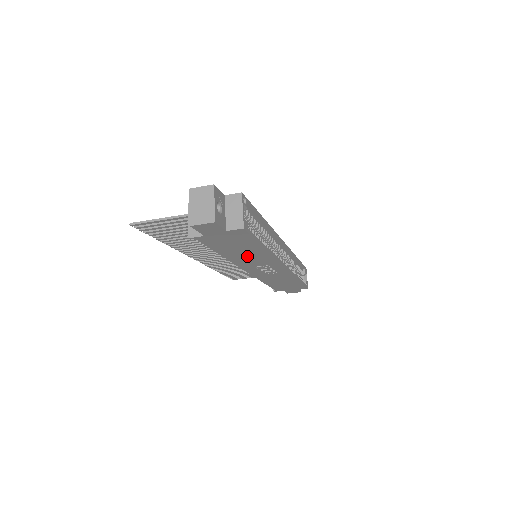
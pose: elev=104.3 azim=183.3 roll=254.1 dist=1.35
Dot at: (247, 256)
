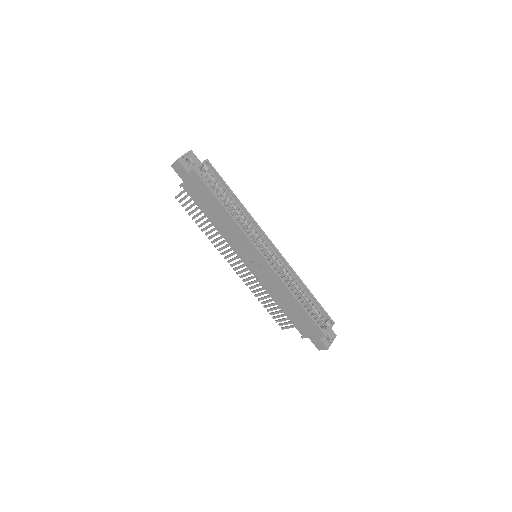
Dot at: (224, 225)
